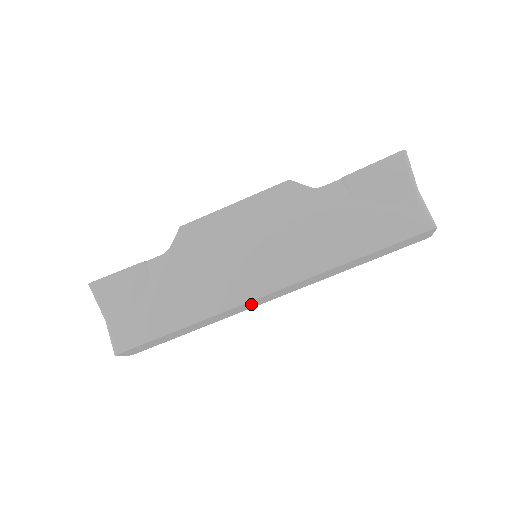
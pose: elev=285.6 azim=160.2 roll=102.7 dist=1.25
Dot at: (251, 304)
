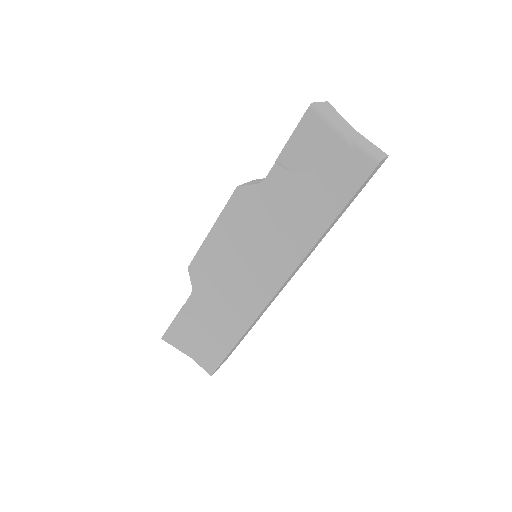
Dot at: (276, 295)
